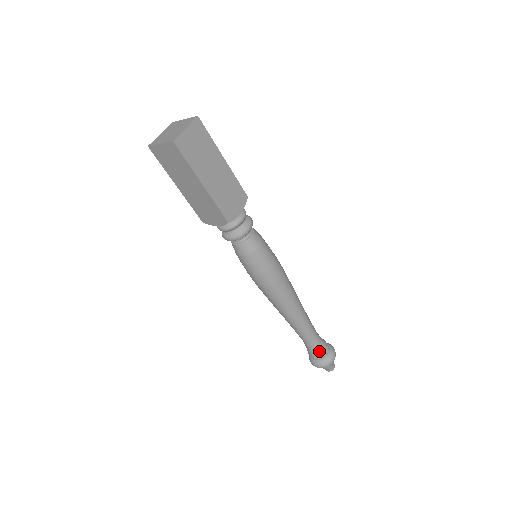
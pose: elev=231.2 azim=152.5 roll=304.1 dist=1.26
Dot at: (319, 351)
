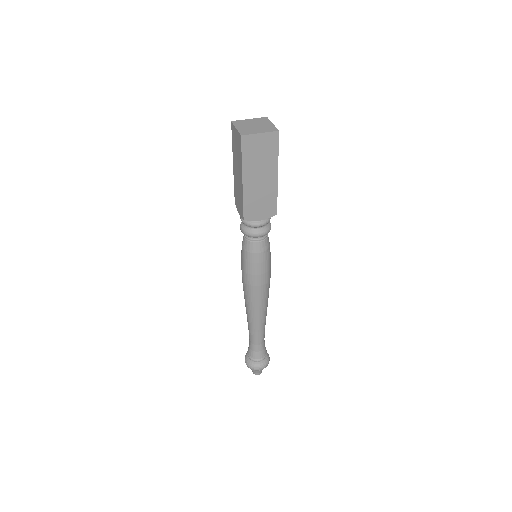
Dot at: (254, 355)
